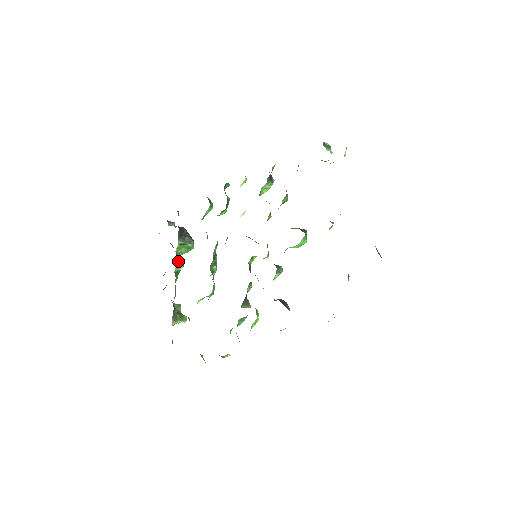
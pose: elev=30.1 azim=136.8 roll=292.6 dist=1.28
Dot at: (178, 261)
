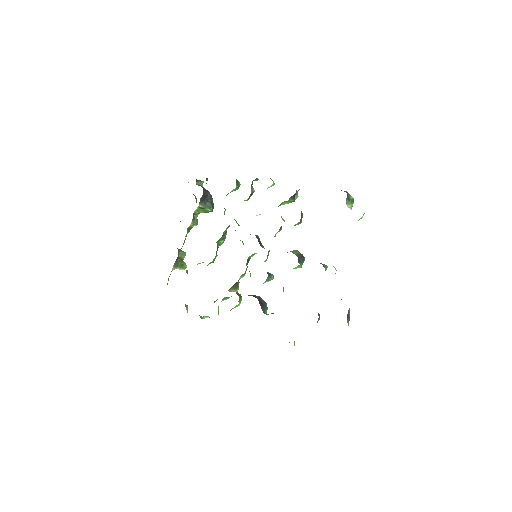
Dot at: (193, 221)
